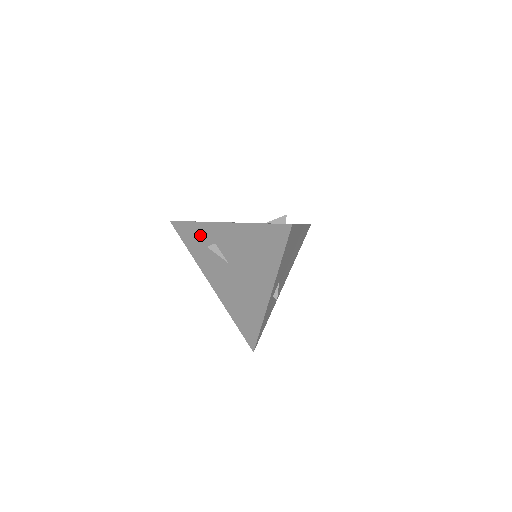
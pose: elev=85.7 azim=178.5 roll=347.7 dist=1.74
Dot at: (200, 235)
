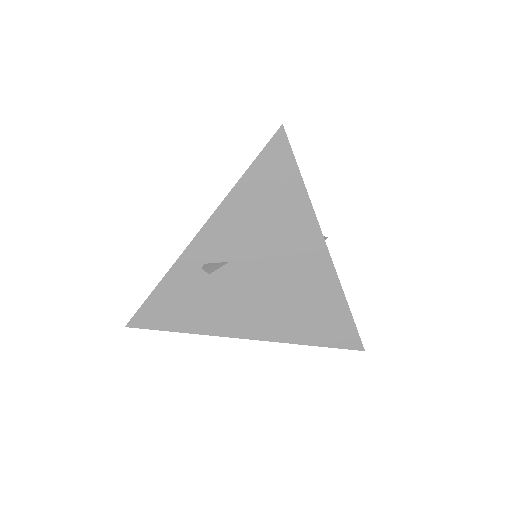
Dot at: occluded
